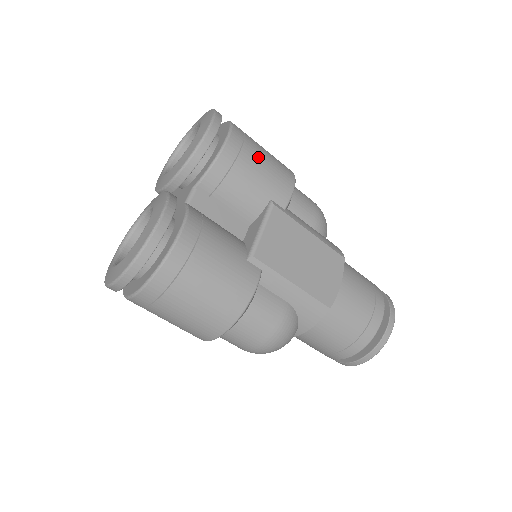
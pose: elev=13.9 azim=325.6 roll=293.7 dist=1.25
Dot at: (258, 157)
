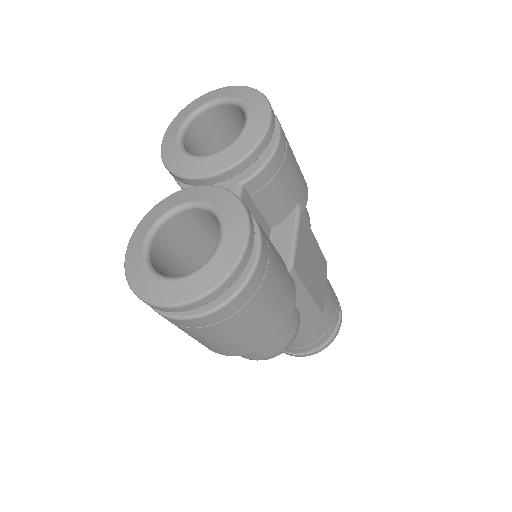
Dot at: (293, 156)
